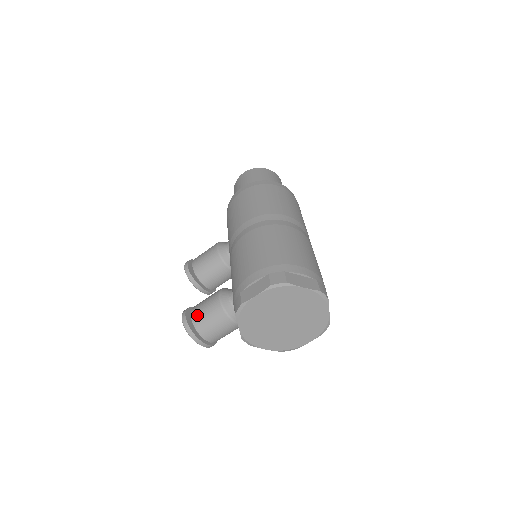
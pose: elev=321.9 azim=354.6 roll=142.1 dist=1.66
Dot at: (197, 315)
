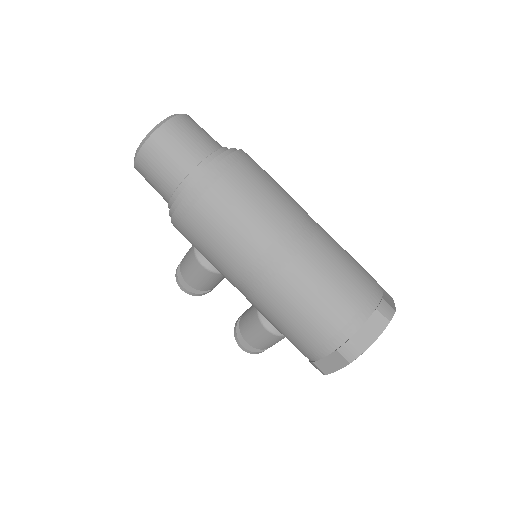
Dot at: (256, 345)
